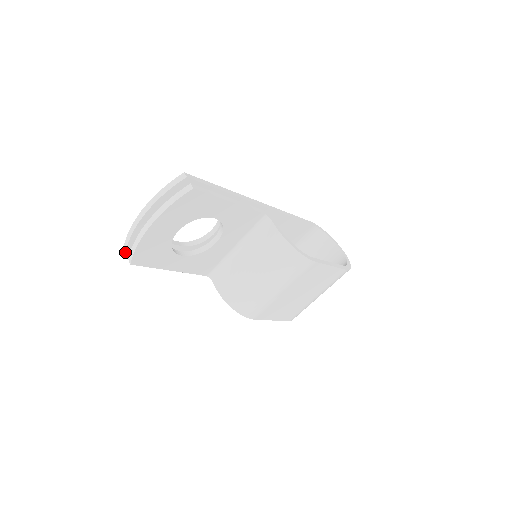
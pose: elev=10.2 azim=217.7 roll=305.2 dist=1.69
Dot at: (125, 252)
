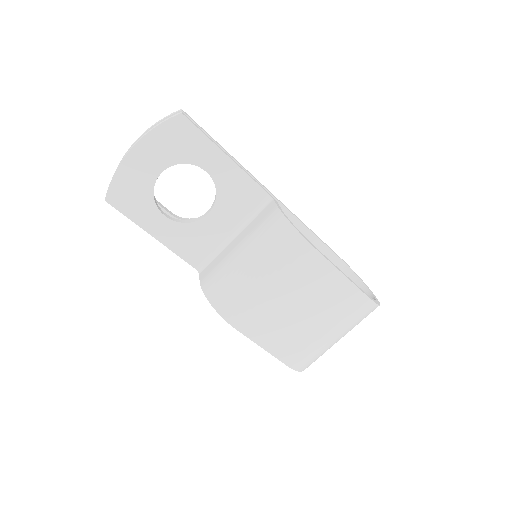
Dot at: occluded
